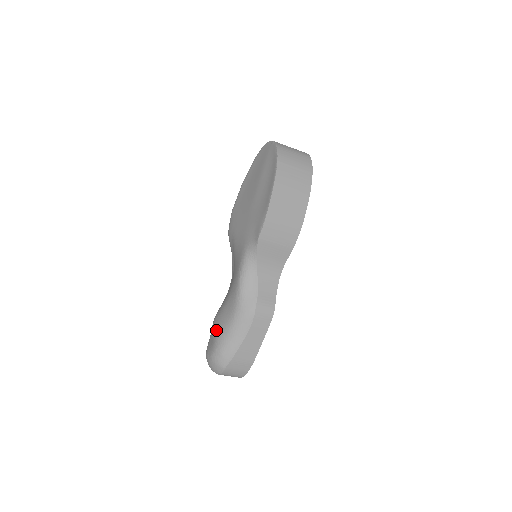
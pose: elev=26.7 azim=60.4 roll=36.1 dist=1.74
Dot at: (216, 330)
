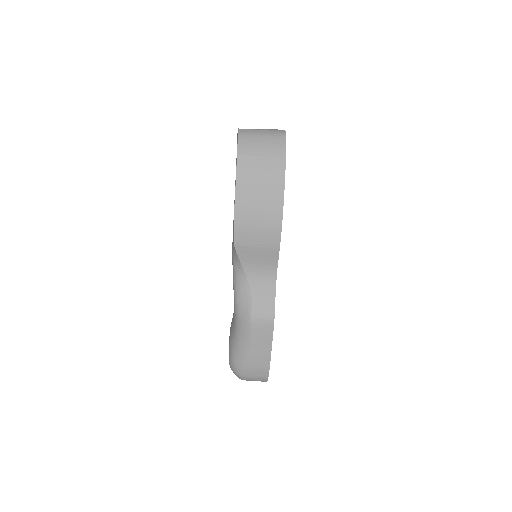
Dot at: (229, 337)
